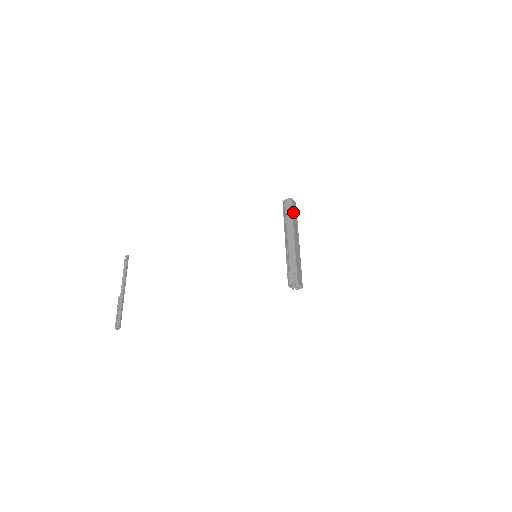
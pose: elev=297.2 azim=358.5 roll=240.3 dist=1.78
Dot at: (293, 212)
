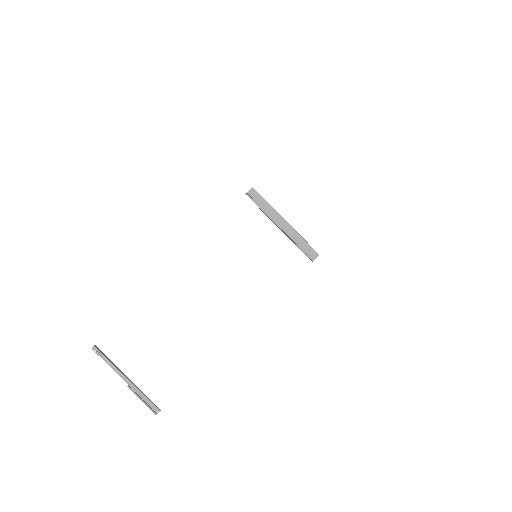
Dot at: (264, 199)
